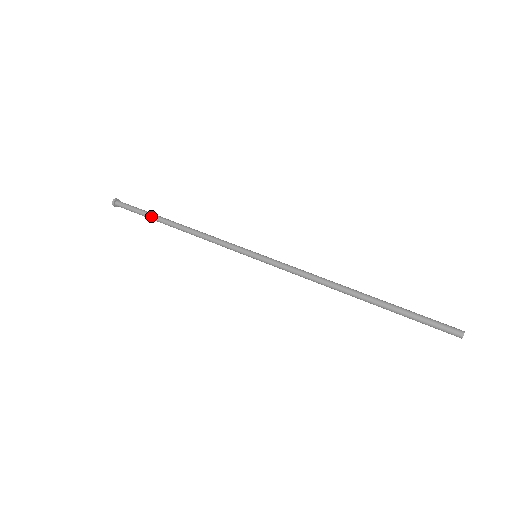
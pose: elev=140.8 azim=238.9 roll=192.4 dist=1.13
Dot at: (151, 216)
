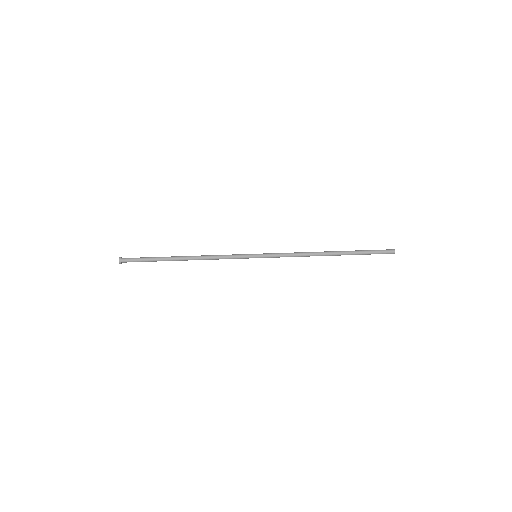
Dot at: (160, 259)
